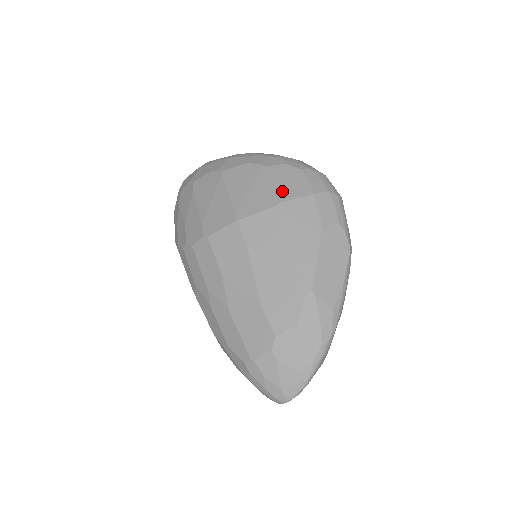
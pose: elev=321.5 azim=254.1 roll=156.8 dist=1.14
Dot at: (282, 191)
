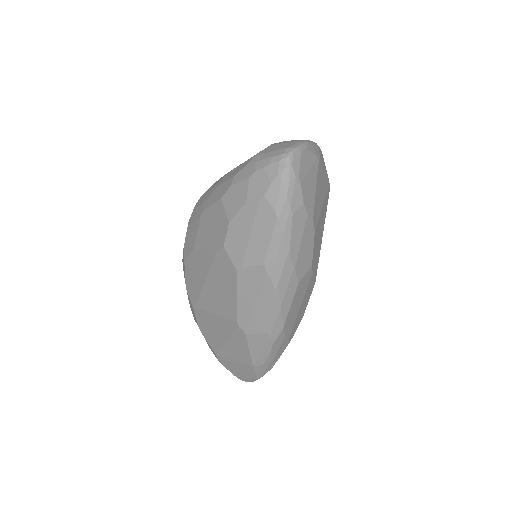
Dot at: occluded
